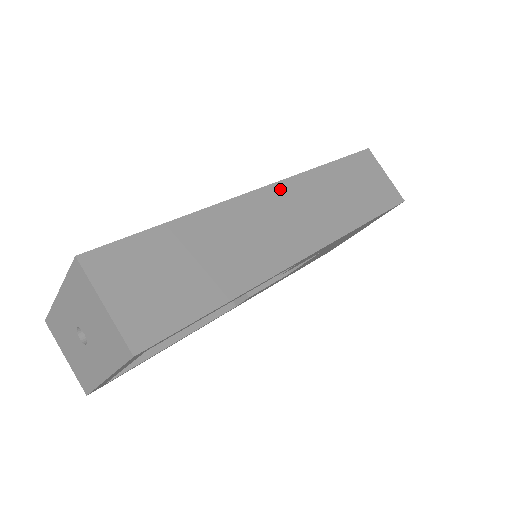
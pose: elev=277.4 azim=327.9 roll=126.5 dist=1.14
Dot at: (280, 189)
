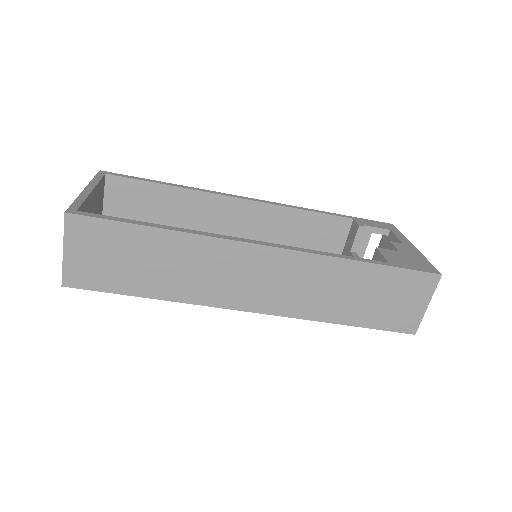
Dot at: (282, 256)
